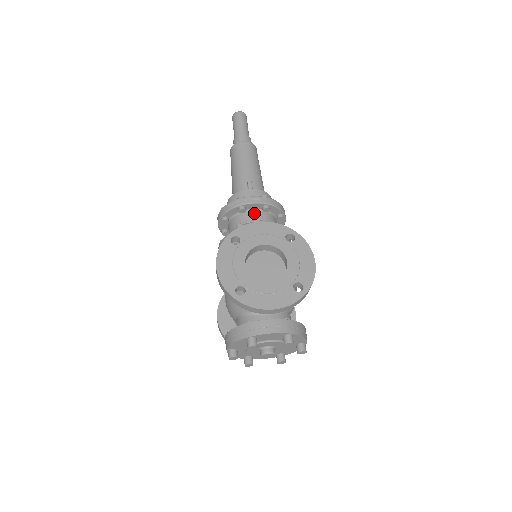
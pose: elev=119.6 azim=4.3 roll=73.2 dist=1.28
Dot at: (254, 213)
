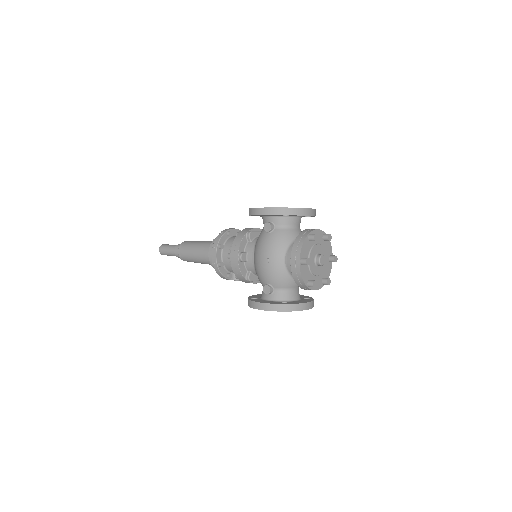
Dot at: occluded
